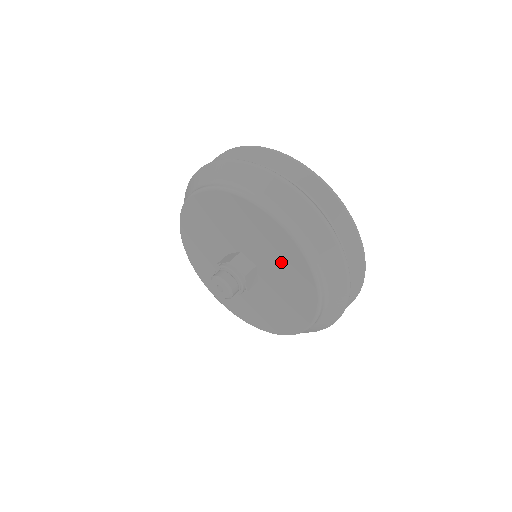
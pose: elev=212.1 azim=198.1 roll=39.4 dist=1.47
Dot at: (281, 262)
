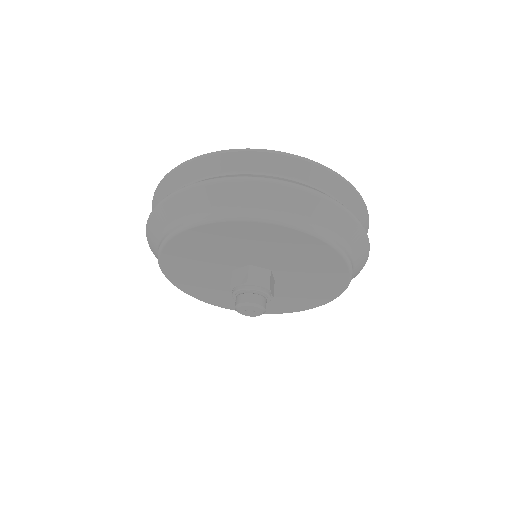
Dot at: (310, 289)
